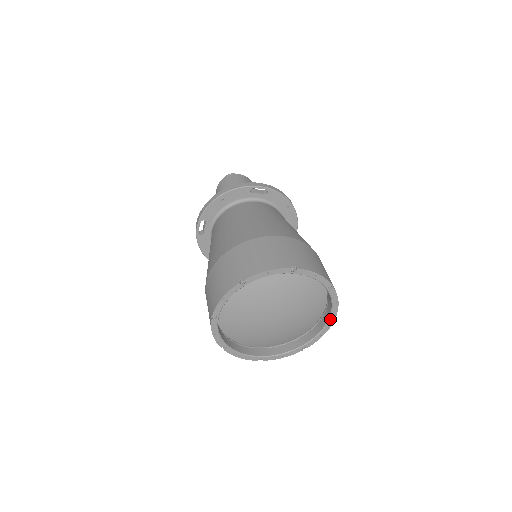
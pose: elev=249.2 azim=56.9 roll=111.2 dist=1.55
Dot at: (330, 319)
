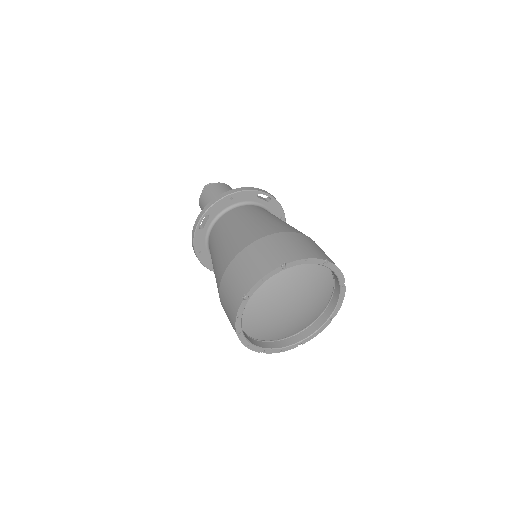
Dot at: (331, 317)
